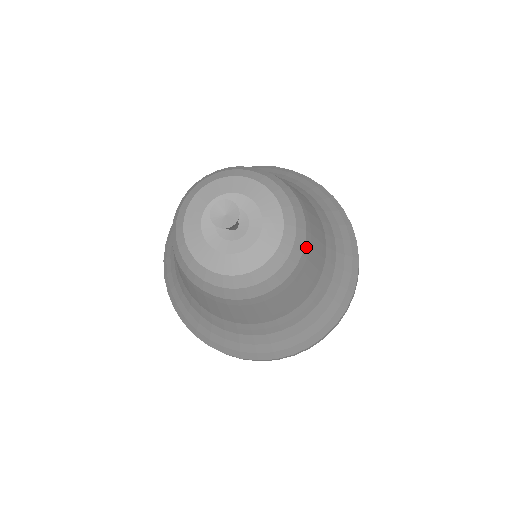
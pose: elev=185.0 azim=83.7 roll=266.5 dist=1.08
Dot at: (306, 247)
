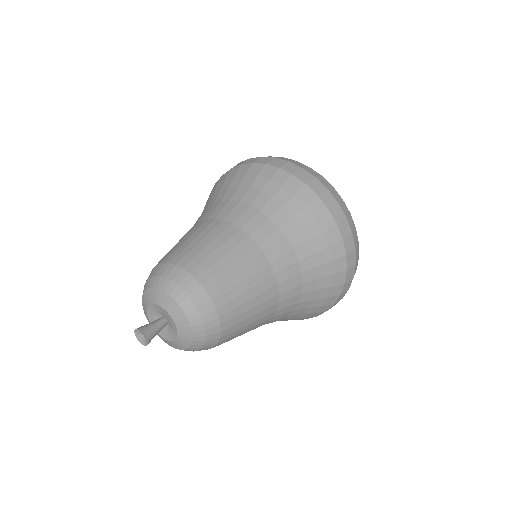
Dot at: (218, 301)
